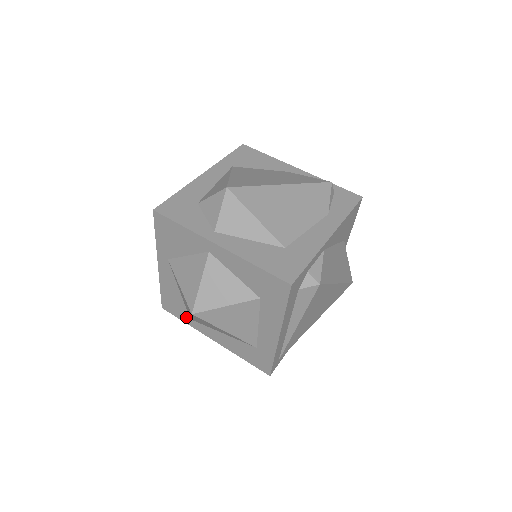
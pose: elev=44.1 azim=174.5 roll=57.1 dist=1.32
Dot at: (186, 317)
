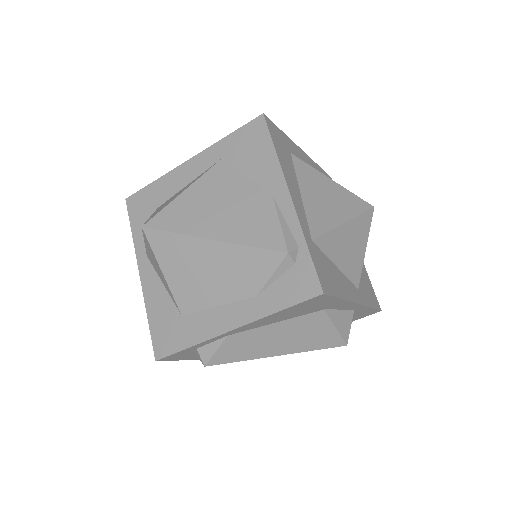
Dot at: occluded
